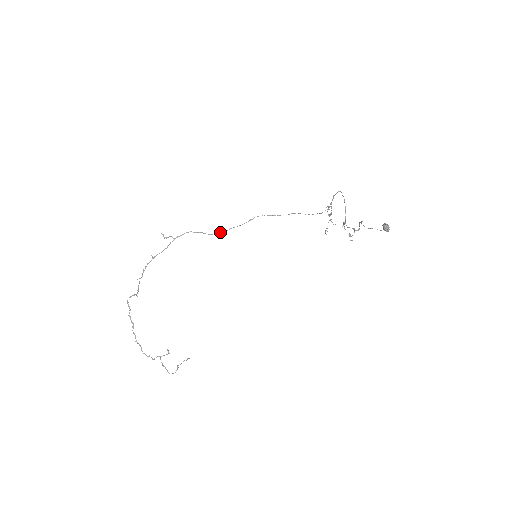
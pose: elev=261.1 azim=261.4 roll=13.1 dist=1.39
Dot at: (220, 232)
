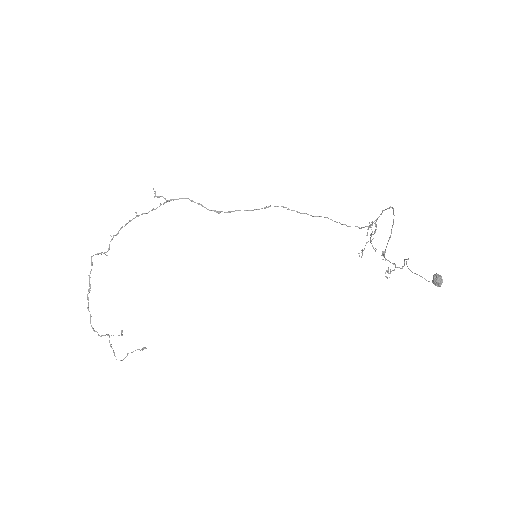
Dot at: (222, 211)
